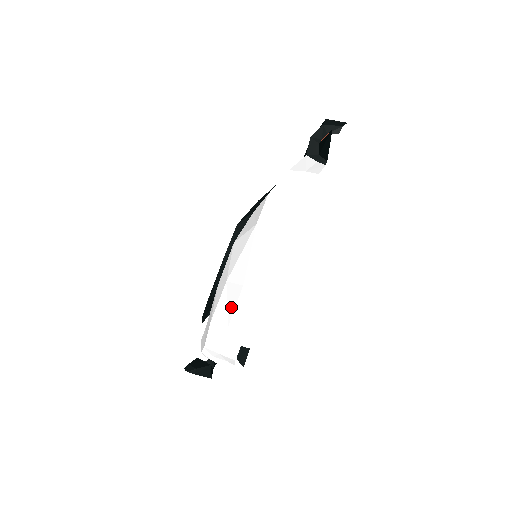
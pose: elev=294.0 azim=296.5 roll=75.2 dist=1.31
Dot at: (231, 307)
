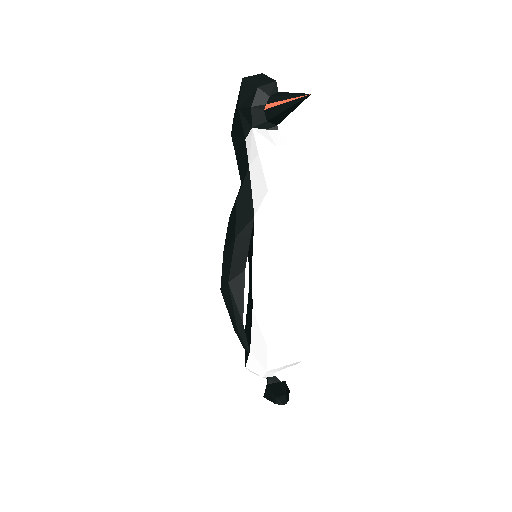
Dot at: (287, 320)
